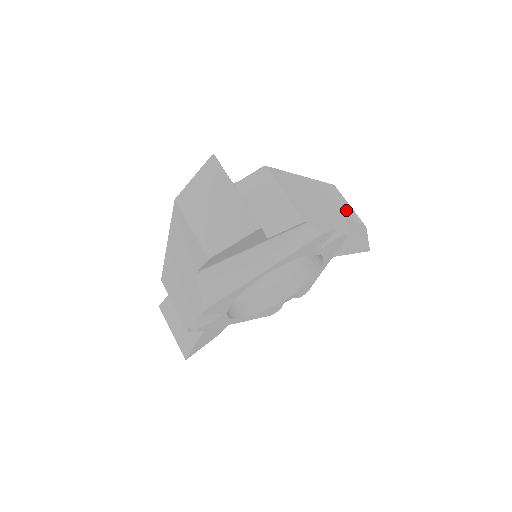
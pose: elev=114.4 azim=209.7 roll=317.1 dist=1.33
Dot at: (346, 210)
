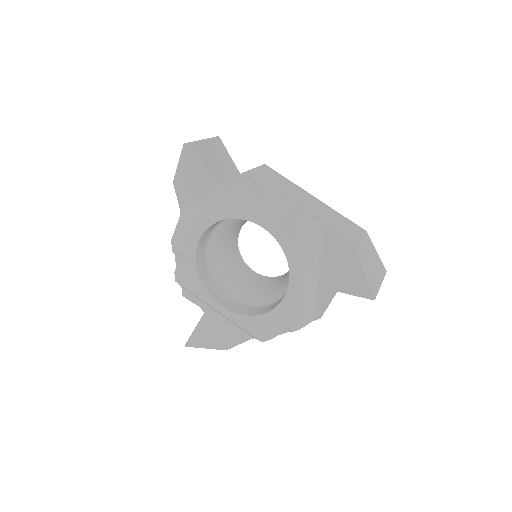
Dot at: (340, 230)
